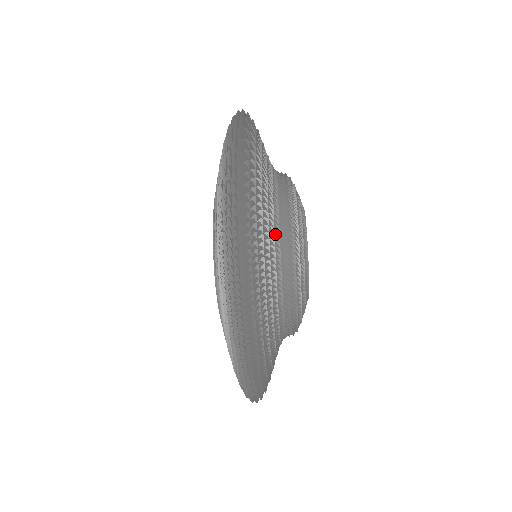
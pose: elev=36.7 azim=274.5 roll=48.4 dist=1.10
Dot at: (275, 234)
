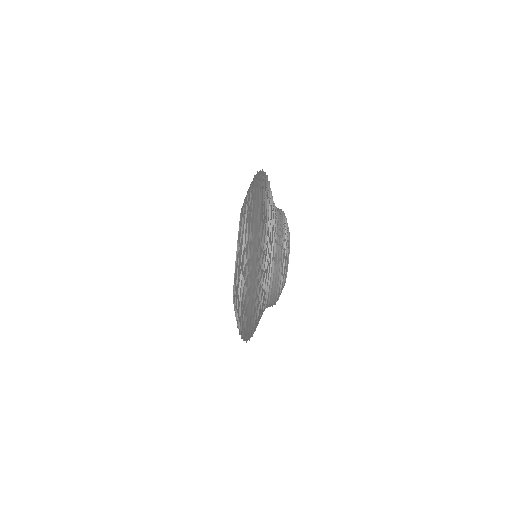
Dot at: (271, 269)
